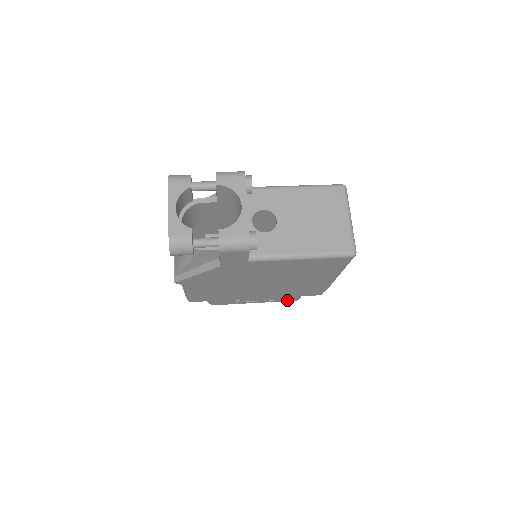
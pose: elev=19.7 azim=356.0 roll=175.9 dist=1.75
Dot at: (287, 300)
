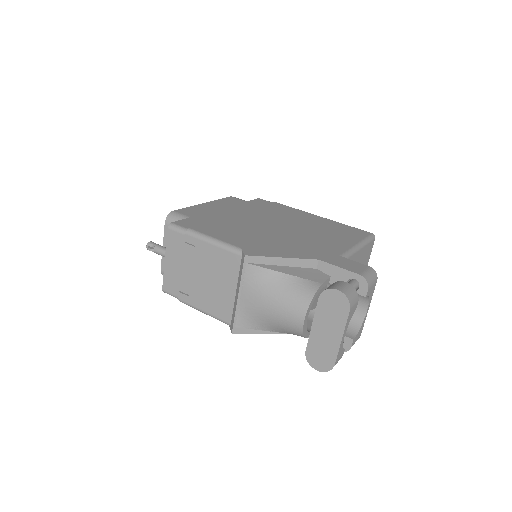
Dot at: occluded
